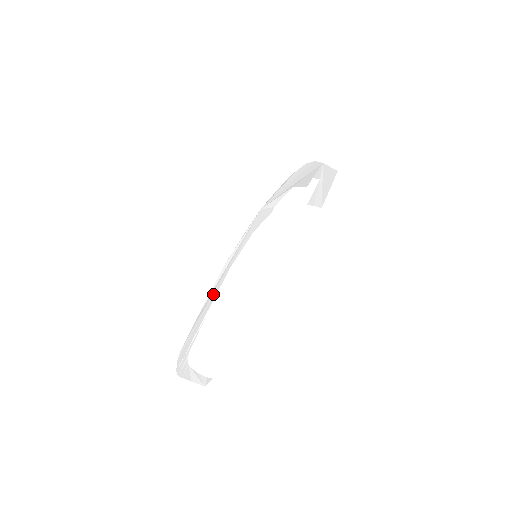
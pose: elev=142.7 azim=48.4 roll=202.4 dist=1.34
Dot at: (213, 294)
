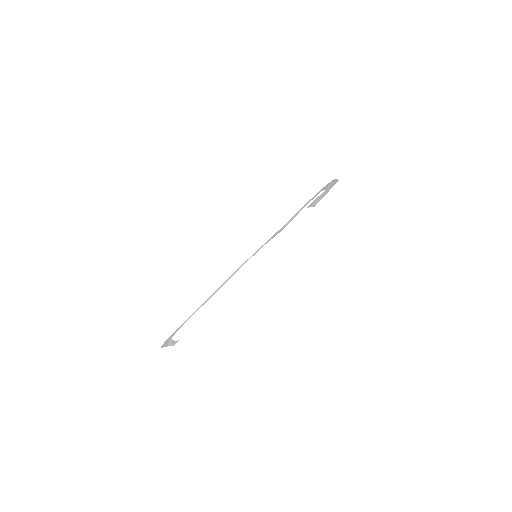
Dot at: (215, 292)
